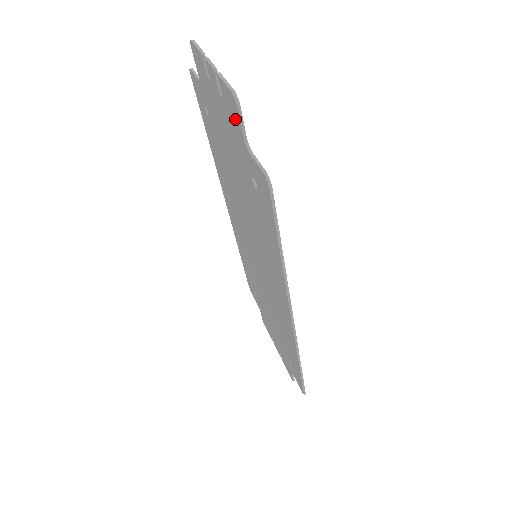
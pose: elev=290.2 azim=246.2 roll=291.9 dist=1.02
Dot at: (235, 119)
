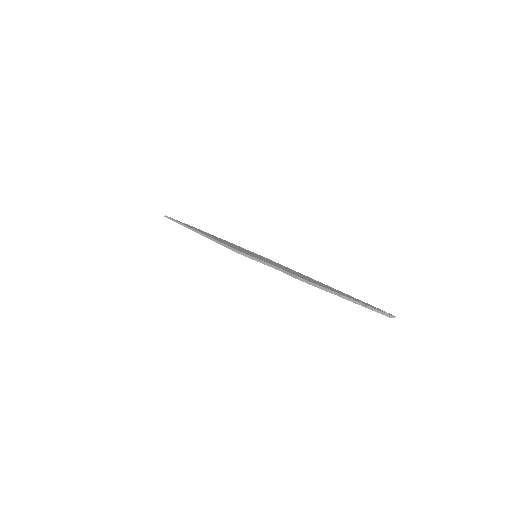
Dot at: occluded
